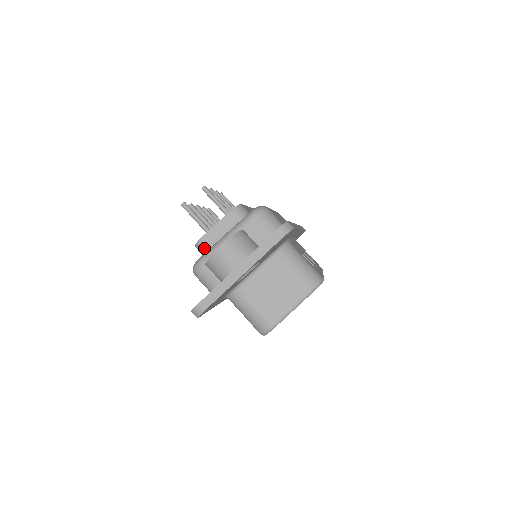
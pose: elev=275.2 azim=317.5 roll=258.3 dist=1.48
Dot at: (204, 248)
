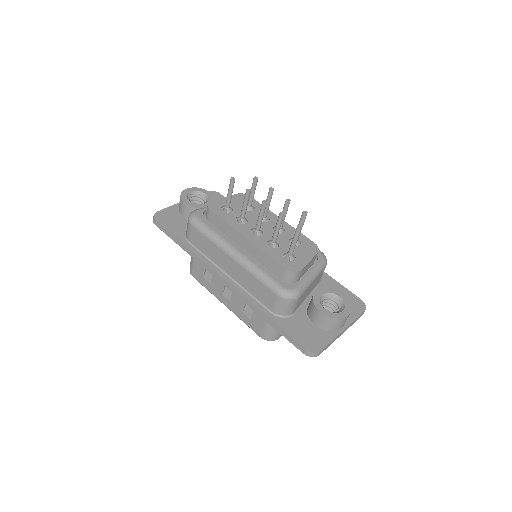
Dot at: (296, 278)
